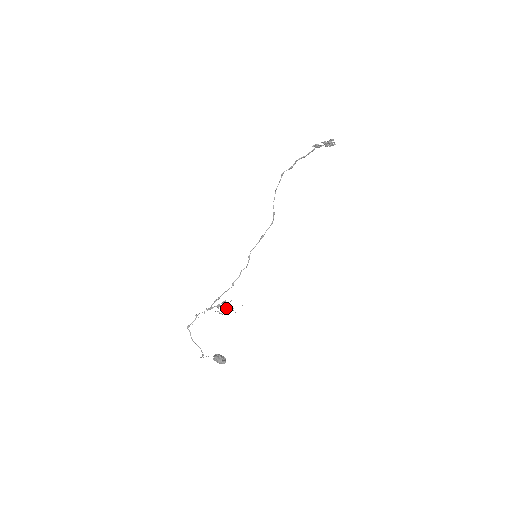
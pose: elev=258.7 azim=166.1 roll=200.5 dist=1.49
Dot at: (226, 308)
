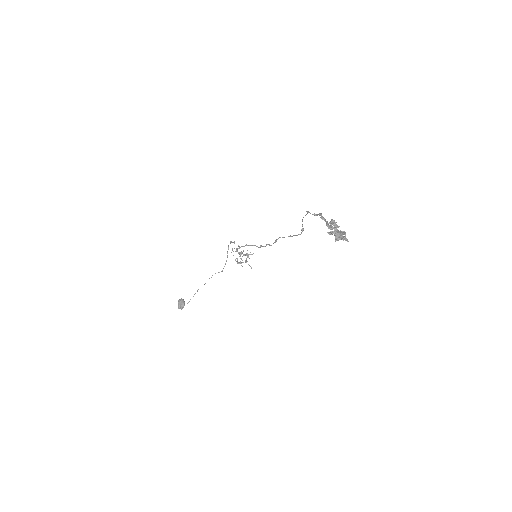
Dot at: (237, 263)
